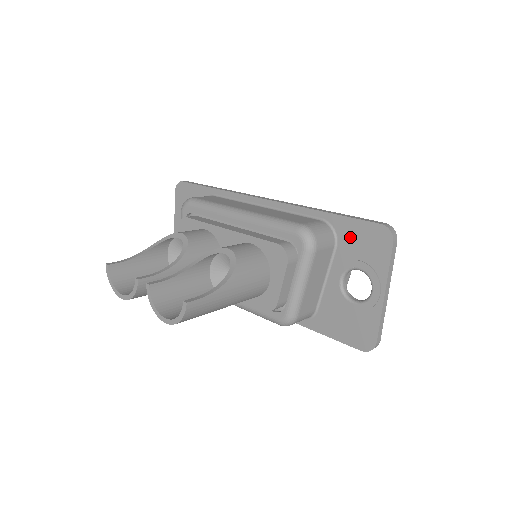
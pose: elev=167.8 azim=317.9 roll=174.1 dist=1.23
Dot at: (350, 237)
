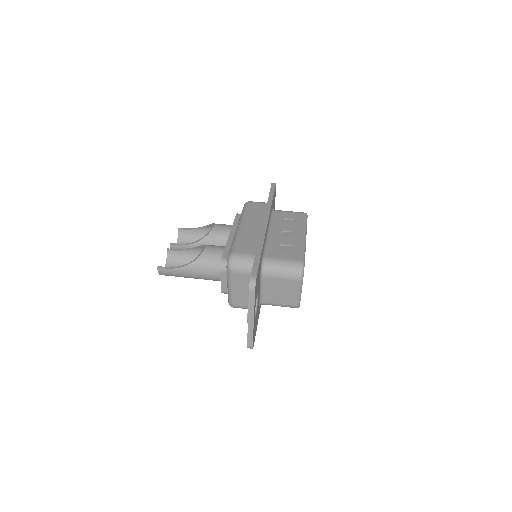
Dot at: occluded
